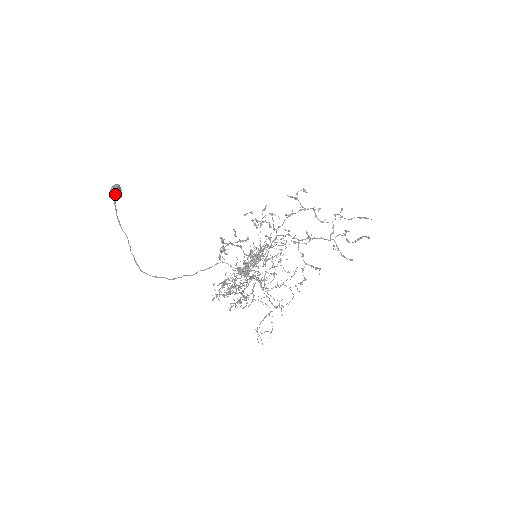
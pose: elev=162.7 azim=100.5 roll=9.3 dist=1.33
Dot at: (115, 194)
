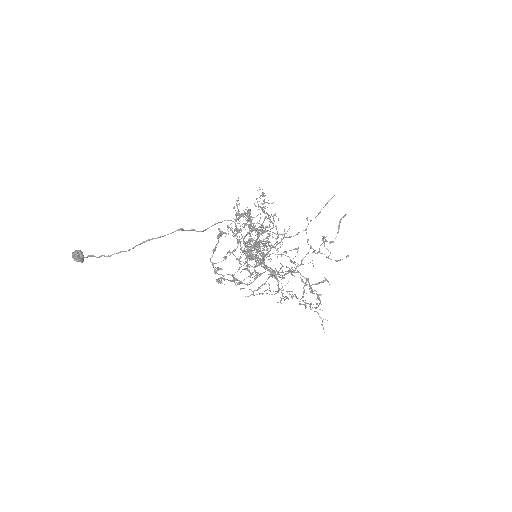
Dot at: (78, 255)
